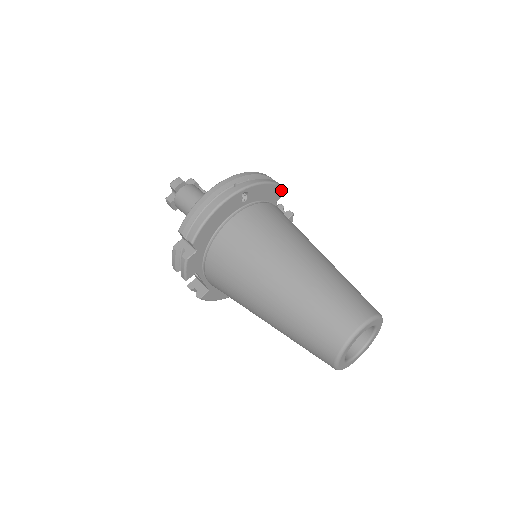
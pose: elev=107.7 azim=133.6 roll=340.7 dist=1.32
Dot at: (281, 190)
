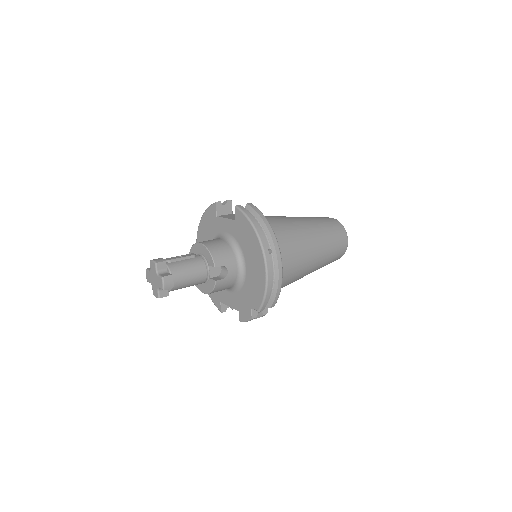
Dot at: occluded
